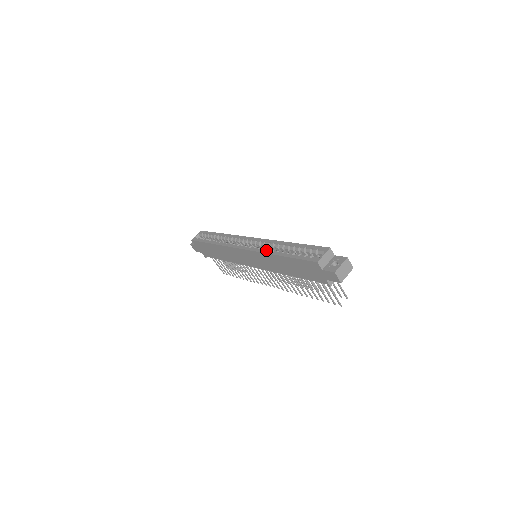
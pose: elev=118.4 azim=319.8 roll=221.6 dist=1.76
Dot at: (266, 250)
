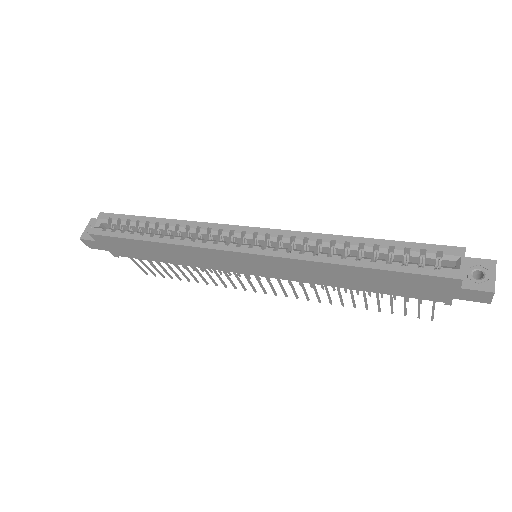
Dot at: (311, 255)
